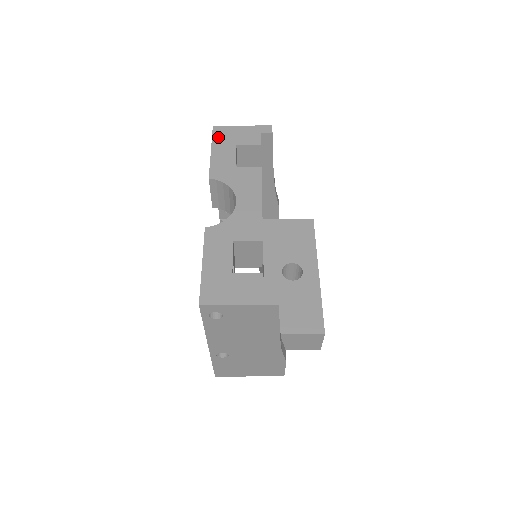
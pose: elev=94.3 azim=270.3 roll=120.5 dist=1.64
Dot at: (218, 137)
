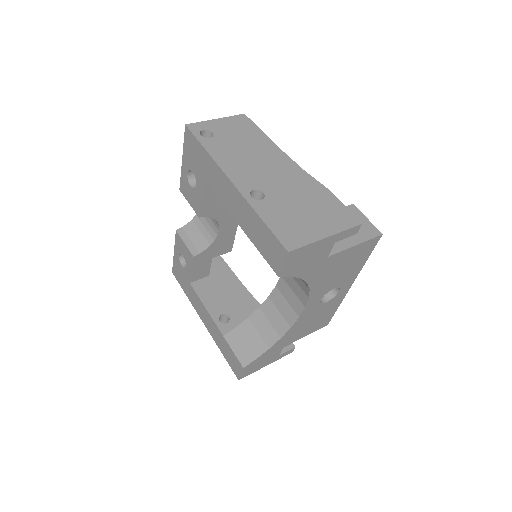
Dot at: occluded
